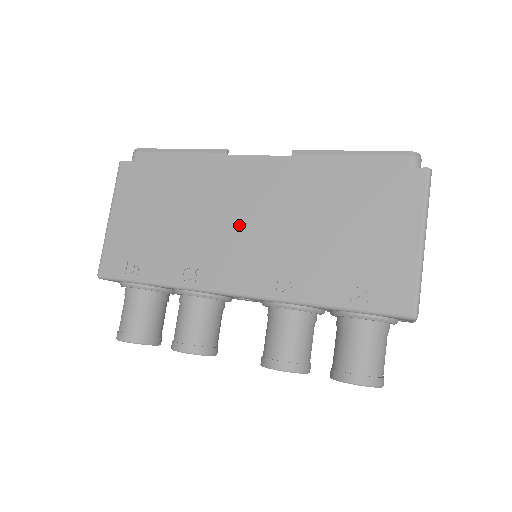
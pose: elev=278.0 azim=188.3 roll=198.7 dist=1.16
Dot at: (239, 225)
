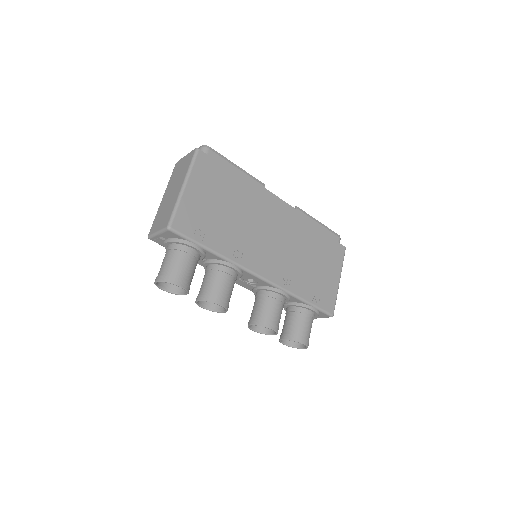
Dot at: (268, 236)
